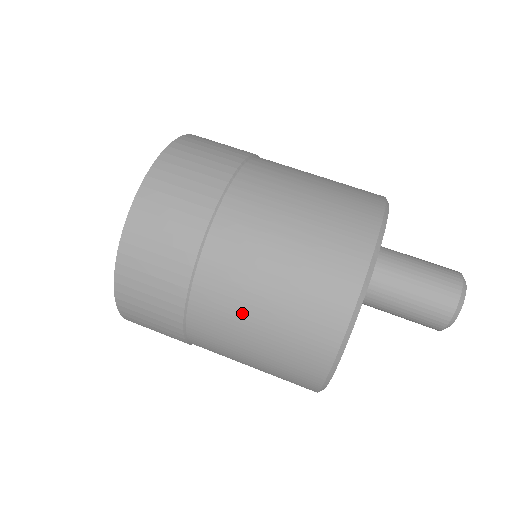
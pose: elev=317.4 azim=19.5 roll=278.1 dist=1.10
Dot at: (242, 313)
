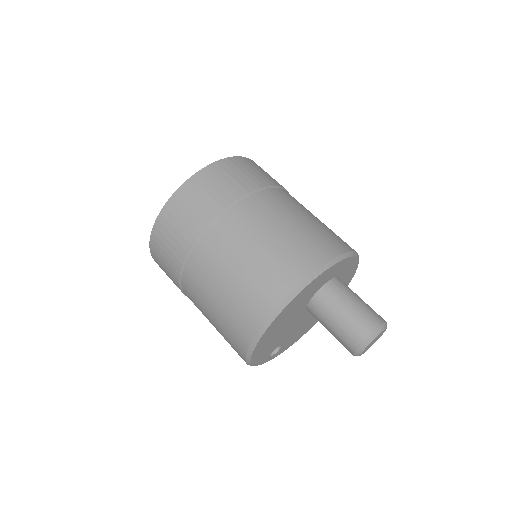
Dot at: (236, 251)
